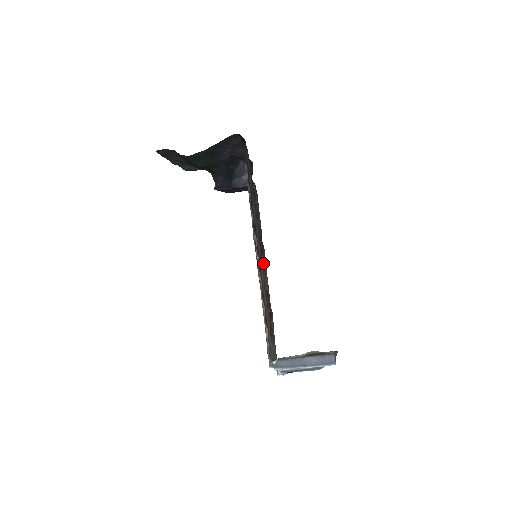
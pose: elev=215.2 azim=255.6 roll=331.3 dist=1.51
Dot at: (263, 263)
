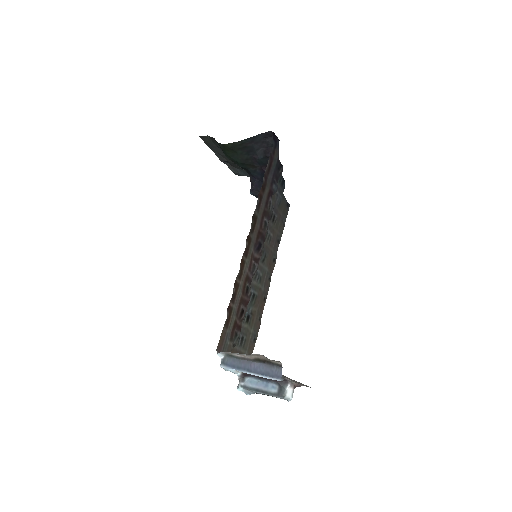
Dot at: (257, 261)
